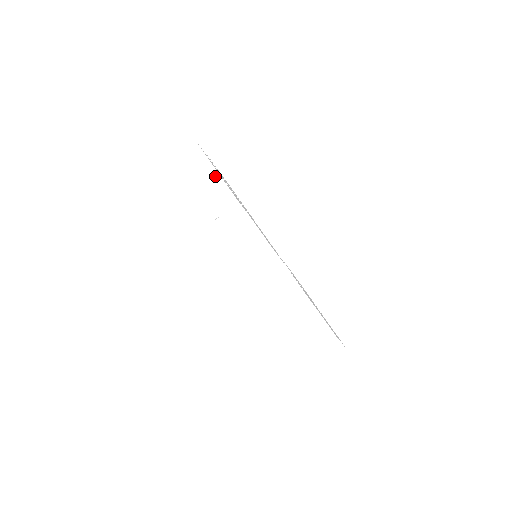
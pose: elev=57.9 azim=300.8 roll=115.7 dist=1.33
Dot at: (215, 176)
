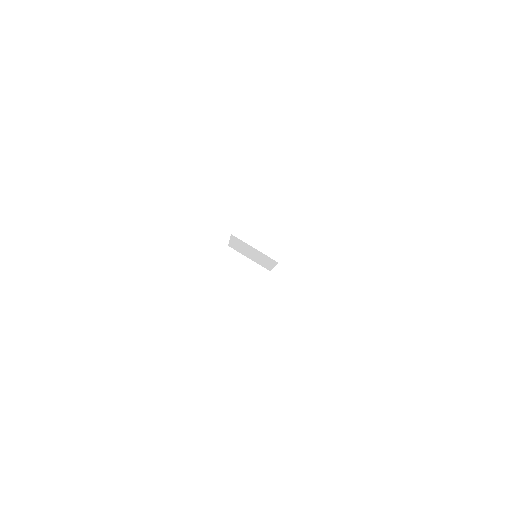
Dot at: occluded
